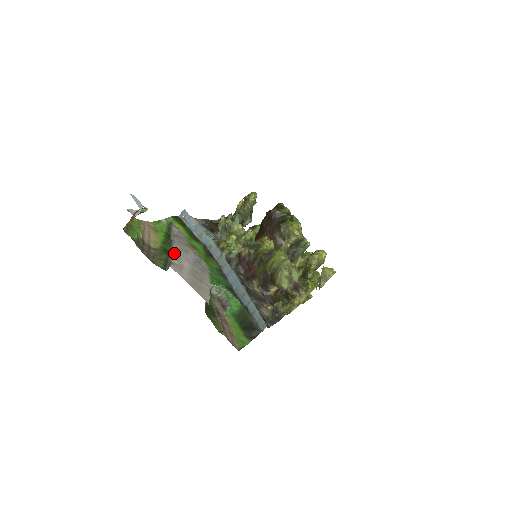
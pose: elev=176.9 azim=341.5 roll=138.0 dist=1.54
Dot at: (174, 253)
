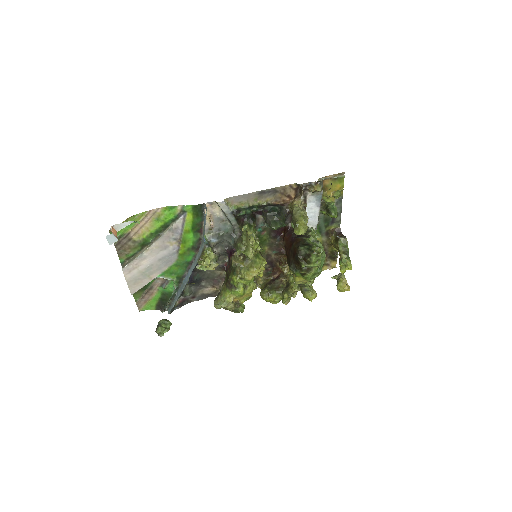
Dot at: (143, 253)
